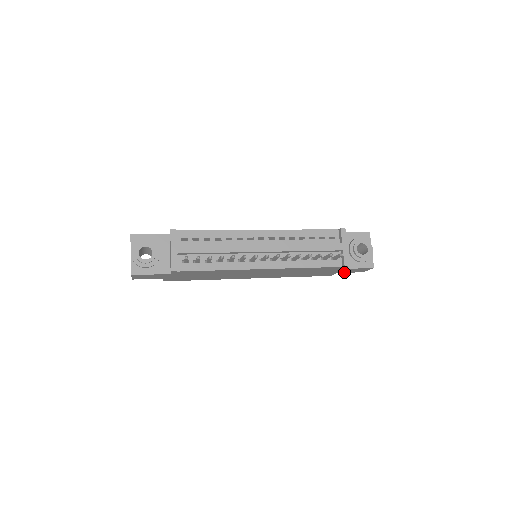
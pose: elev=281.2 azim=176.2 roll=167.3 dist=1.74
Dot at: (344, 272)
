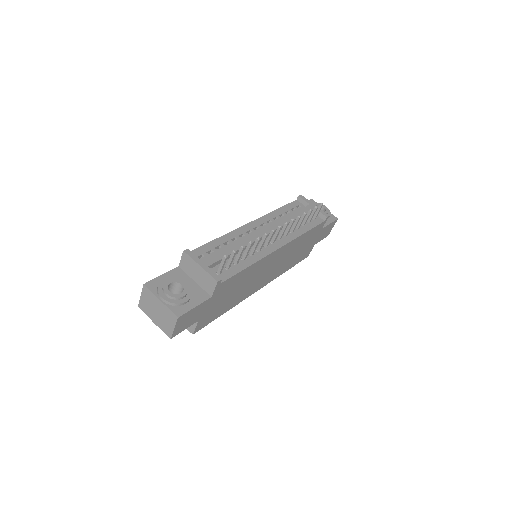
Dot at: (318, 241)
